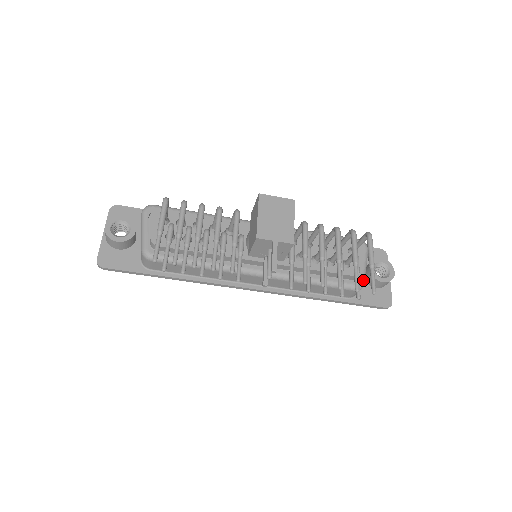
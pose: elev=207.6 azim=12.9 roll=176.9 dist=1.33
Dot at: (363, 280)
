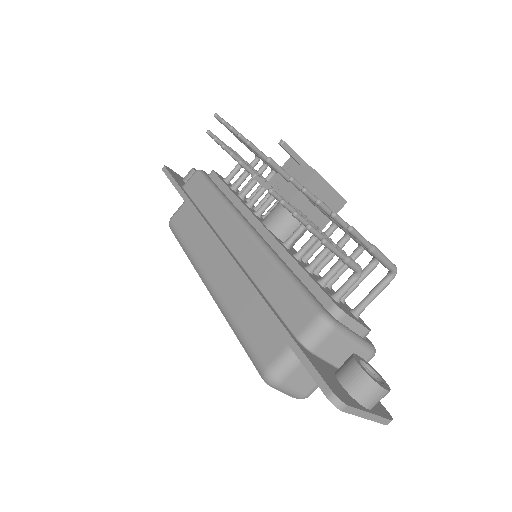
Dot at: (338, 323)
